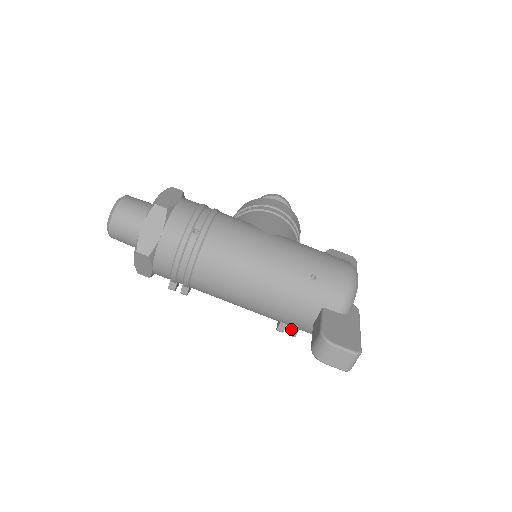
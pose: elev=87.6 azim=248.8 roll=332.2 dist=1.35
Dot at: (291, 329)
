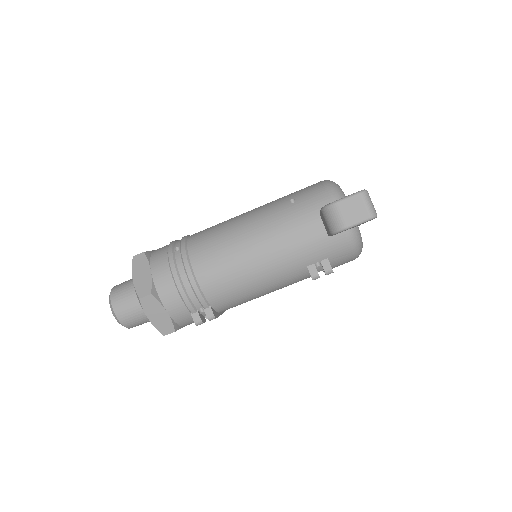
Dot at: (321, 265)
